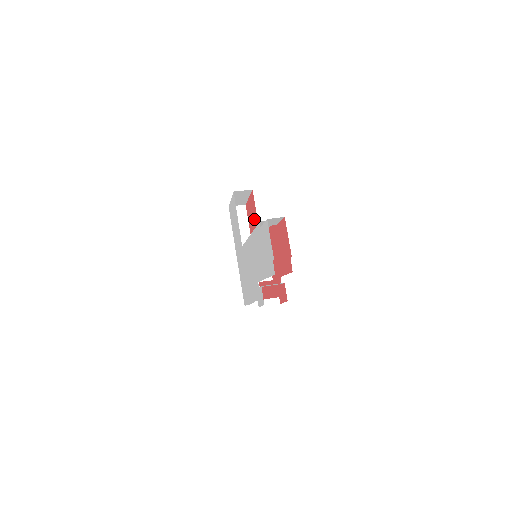
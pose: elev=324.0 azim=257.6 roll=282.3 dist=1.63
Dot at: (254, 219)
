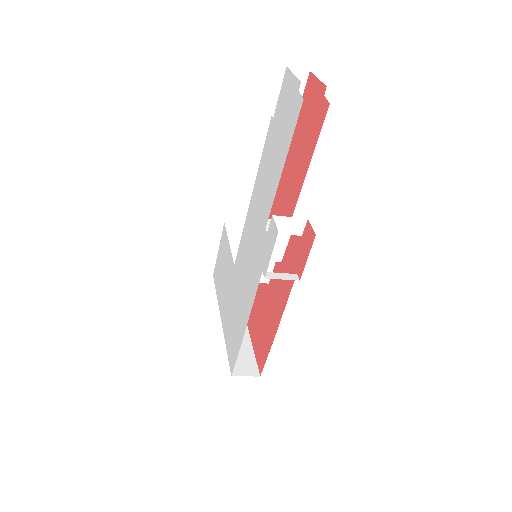
Dot at: occluded
